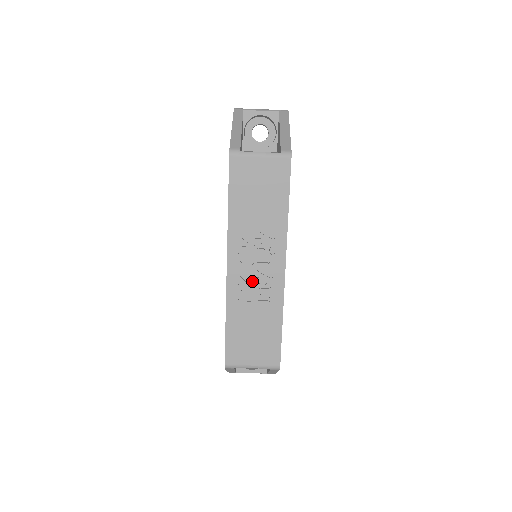
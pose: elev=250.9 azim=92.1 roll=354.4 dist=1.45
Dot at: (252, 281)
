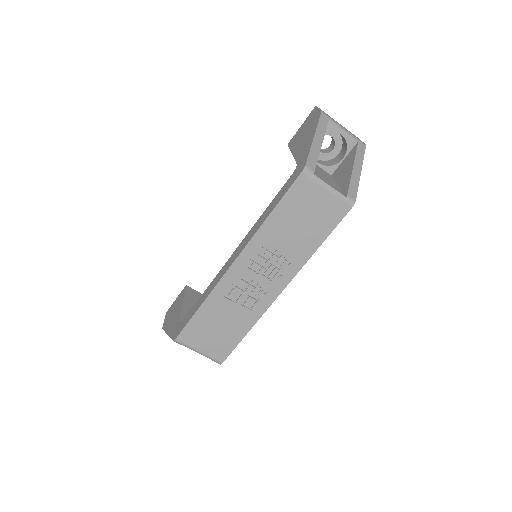
Dot at: (246, 286)
